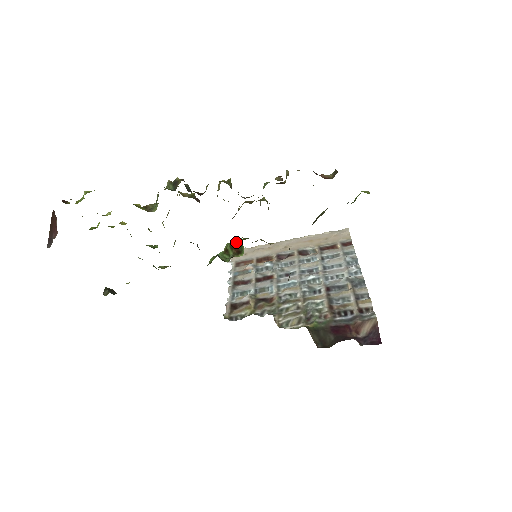
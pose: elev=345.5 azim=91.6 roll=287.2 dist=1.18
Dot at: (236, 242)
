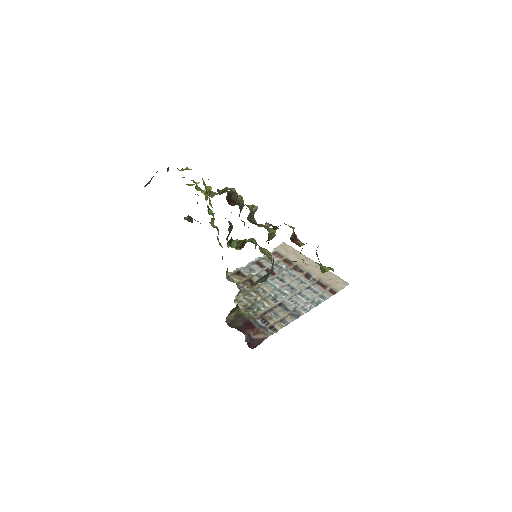
Dot at: (247, 241)
